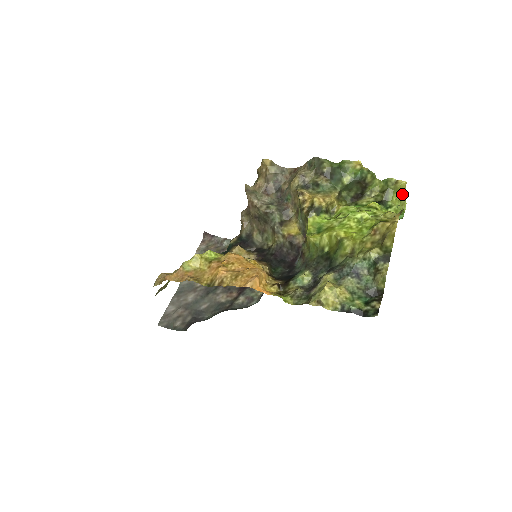
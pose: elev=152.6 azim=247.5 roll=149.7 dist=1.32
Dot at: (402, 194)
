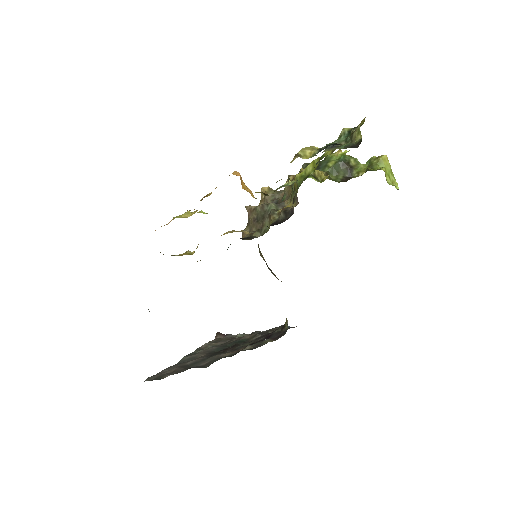
Dot at: (387, 168)
